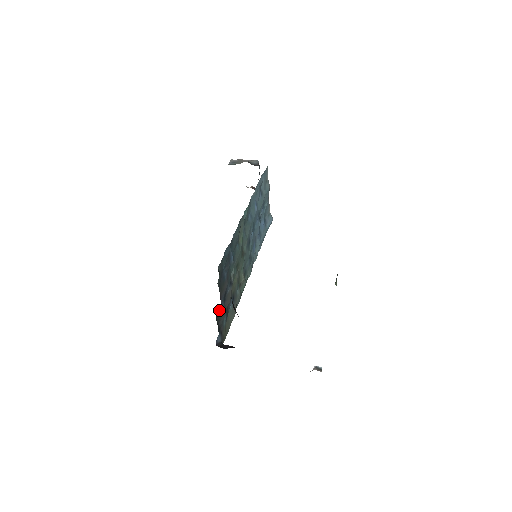
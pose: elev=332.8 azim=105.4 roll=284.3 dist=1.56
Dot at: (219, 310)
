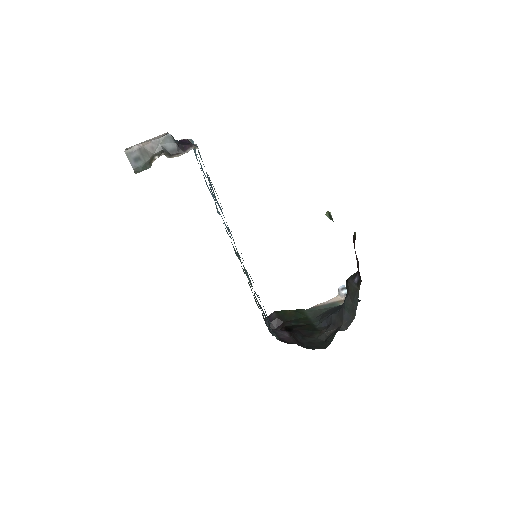
Dot at: (268, 327)
